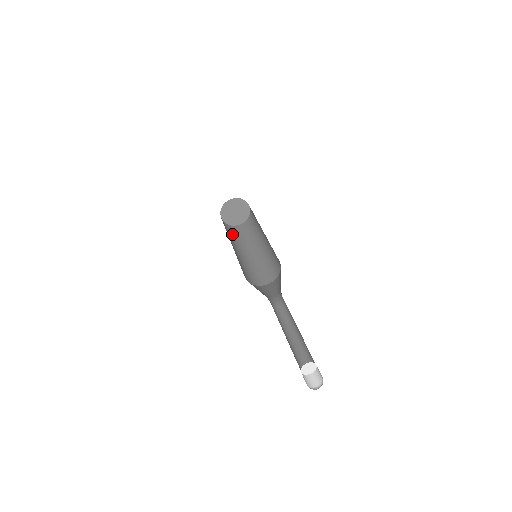
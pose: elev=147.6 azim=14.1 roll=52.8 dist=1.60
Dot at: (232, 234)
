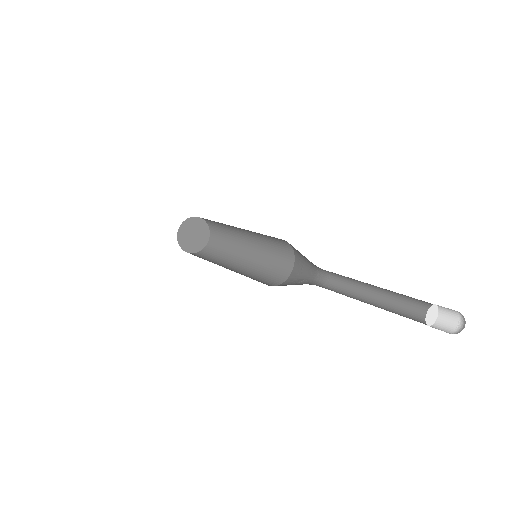
Dot at: occluded
